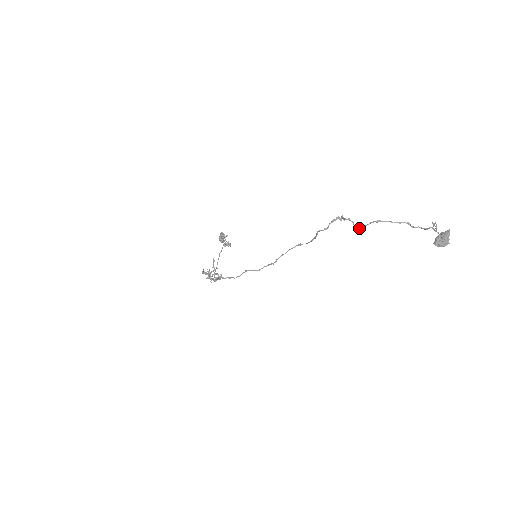
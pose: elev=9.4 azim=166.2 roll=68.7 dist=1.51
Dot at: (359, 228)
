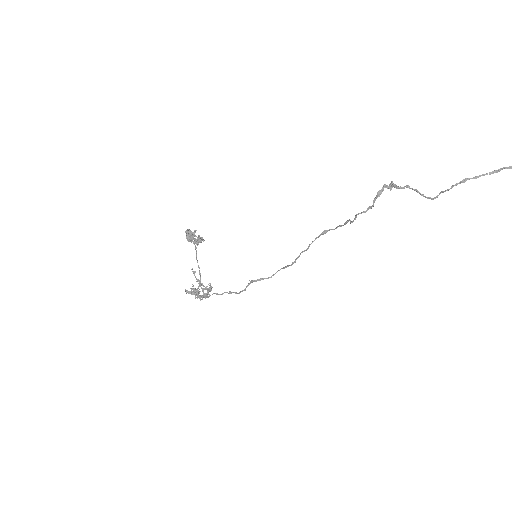
Dot at: (433, 198)
